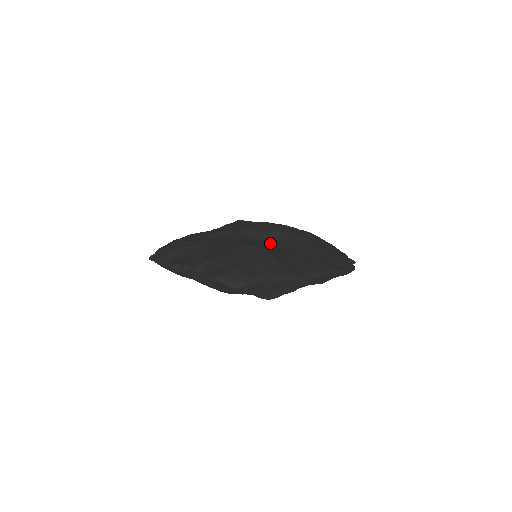
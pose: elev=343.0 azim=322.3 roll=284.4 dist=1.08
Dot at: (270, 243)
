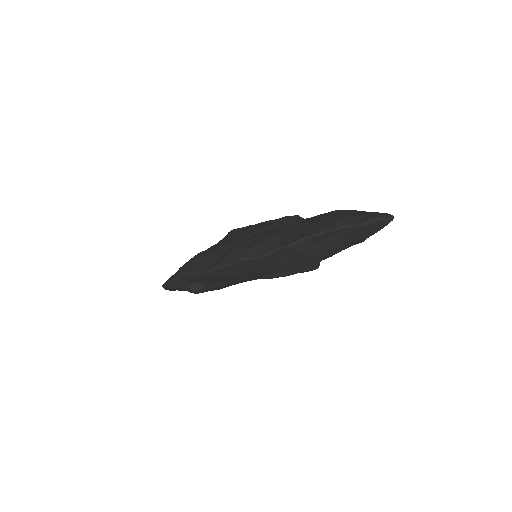
Dot at: occluded
